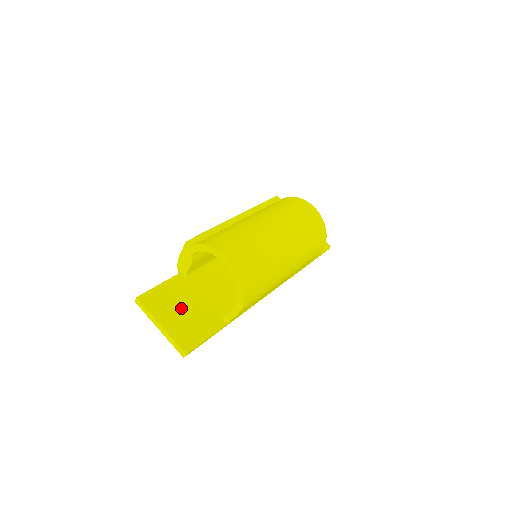
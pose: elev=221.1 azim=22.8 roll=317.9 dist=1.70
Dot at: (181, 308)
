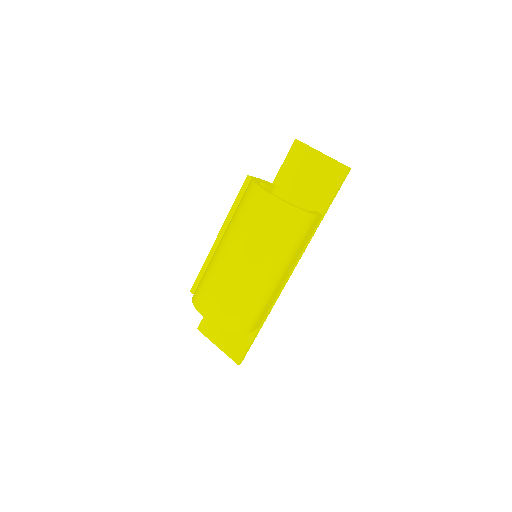
Dot at: occluded
